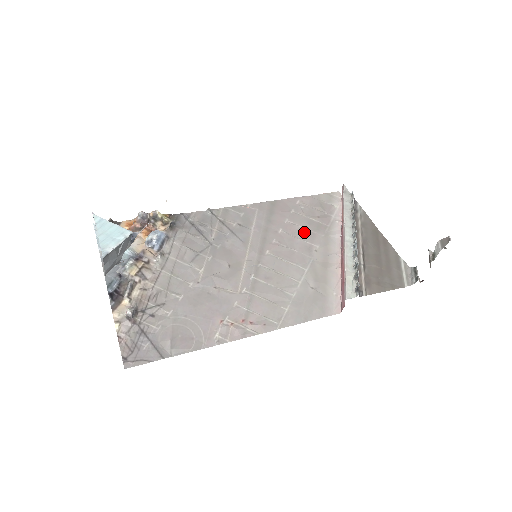
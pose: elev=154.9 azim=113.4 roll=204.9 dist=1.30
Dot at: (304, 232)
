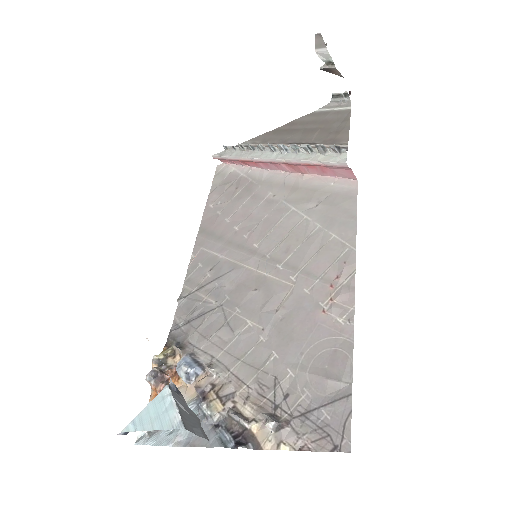
Dot at: (248, 205)
